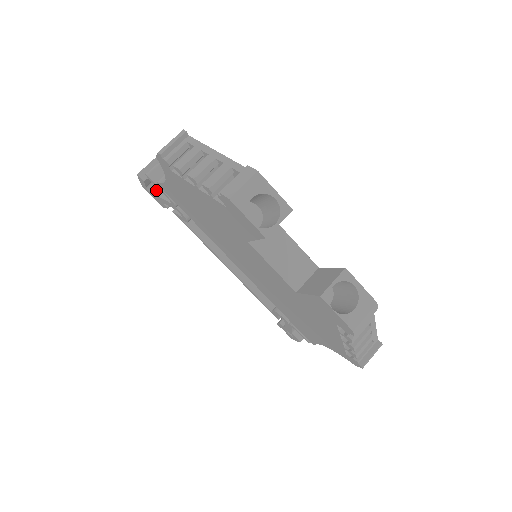
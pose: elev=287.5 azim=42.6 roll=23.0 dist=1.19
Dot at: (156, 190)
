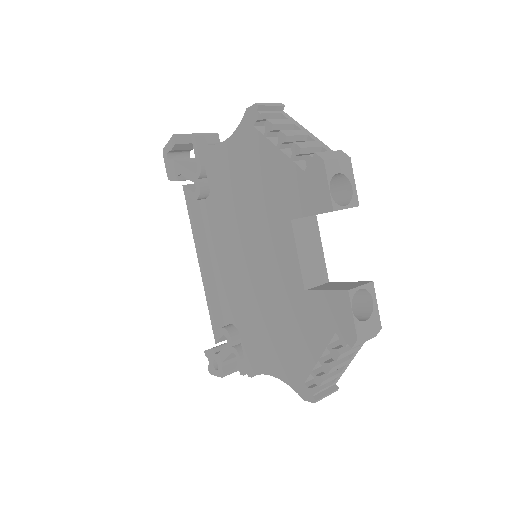
Dot at: (178, 160)
